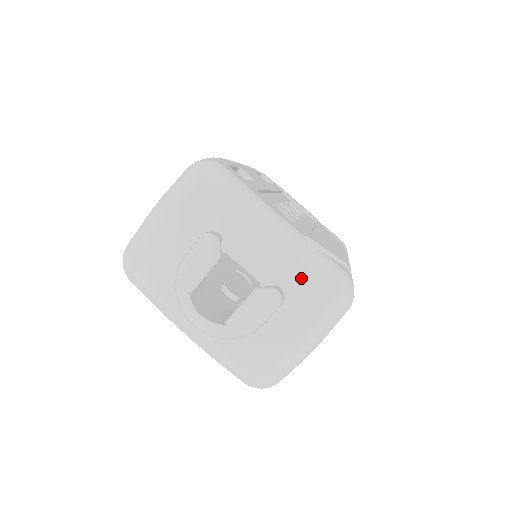
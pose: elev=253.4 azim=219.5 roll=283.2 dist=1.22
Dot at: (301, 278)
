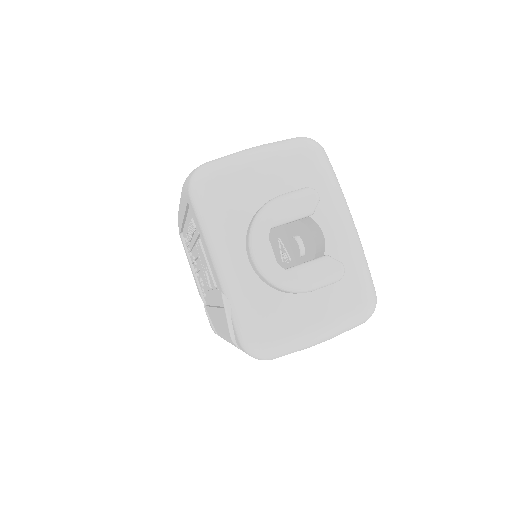
Dot at: (354, 272)
